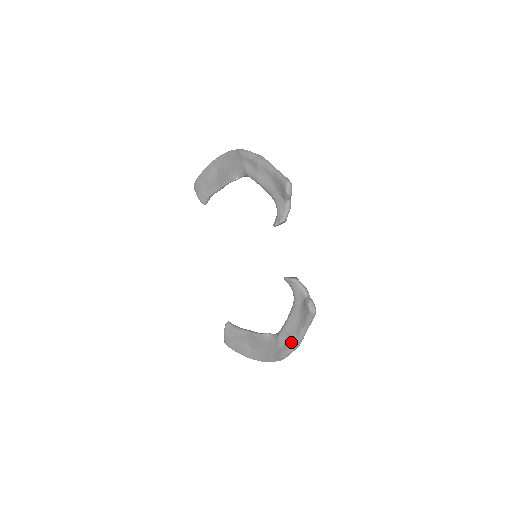
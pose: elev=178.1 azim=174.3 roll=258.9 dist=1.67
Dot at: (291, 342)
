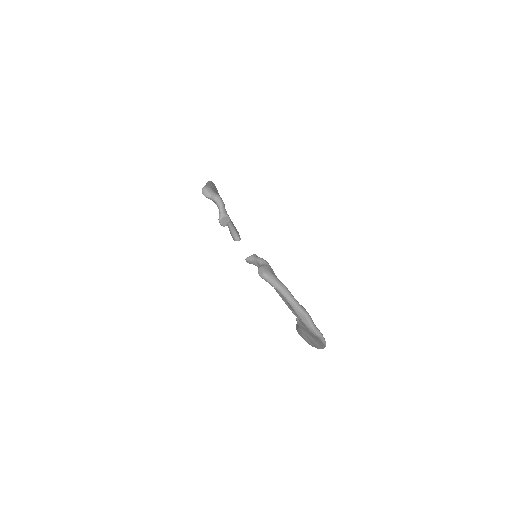
Dot at: occluded
